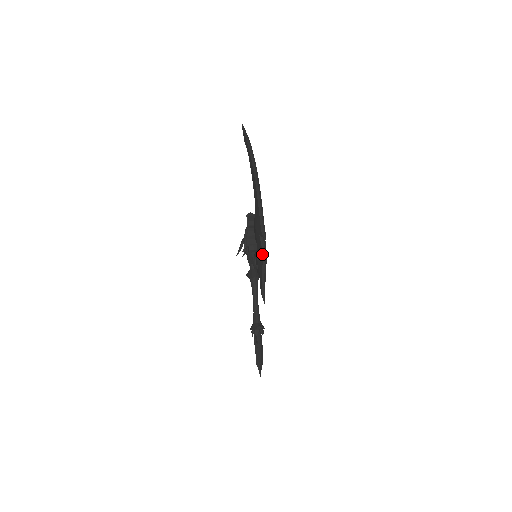
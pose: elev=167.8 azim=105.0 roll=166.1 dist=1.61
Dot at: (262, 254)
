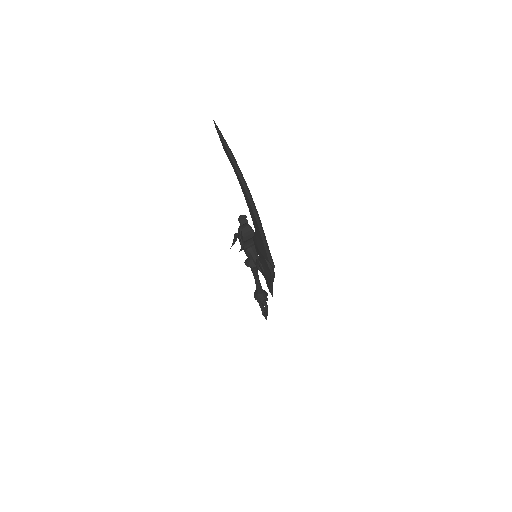
Dot at: (271, 275)
